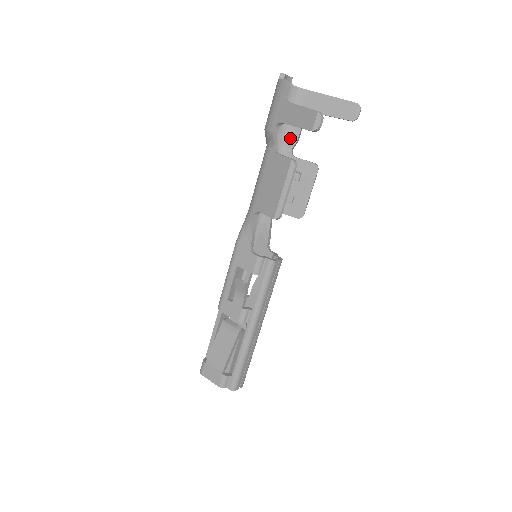
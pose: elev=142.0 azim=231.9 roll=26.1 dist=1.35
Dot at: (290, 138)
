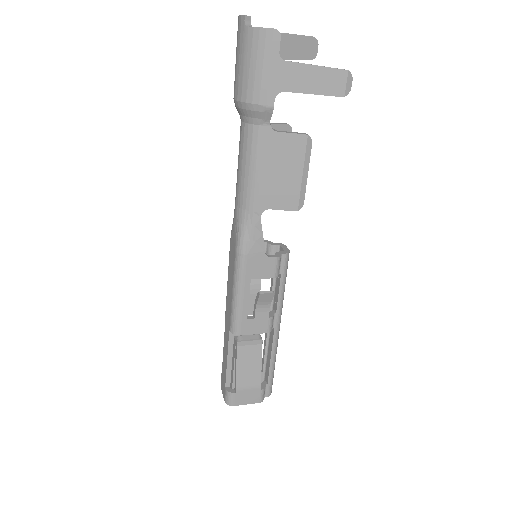
Dot at: occluded
